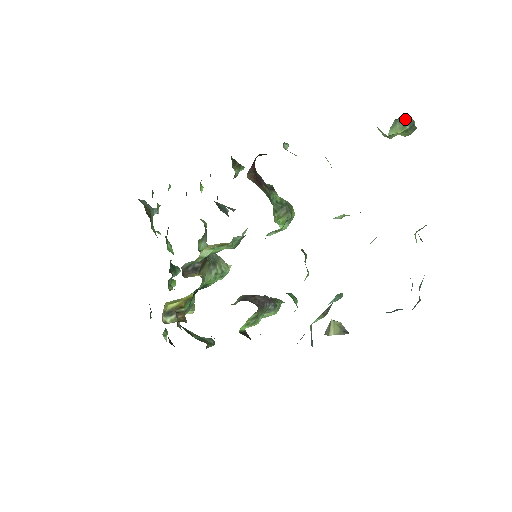
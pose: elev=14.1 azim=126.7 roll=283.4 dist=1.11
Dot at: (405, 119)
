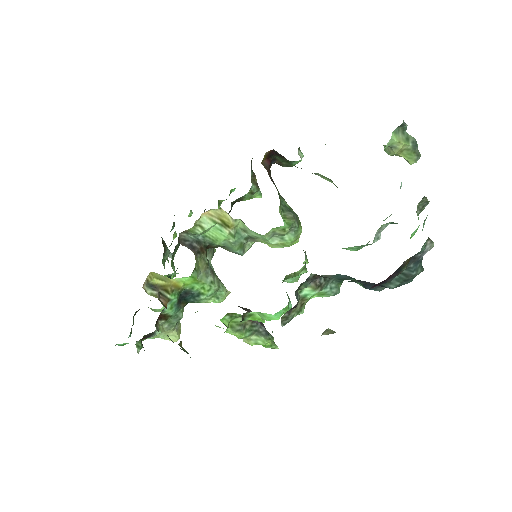
Dot at: (408, 135)
